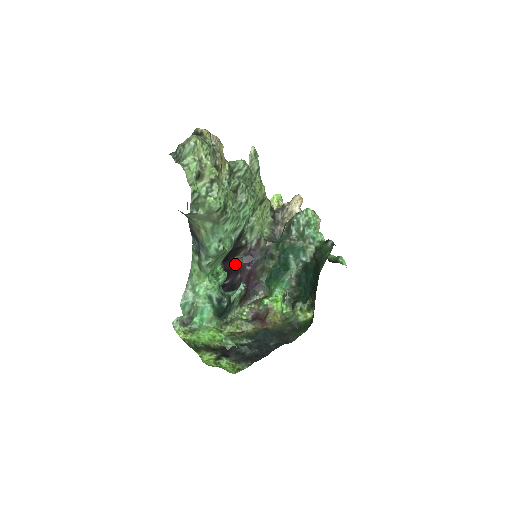
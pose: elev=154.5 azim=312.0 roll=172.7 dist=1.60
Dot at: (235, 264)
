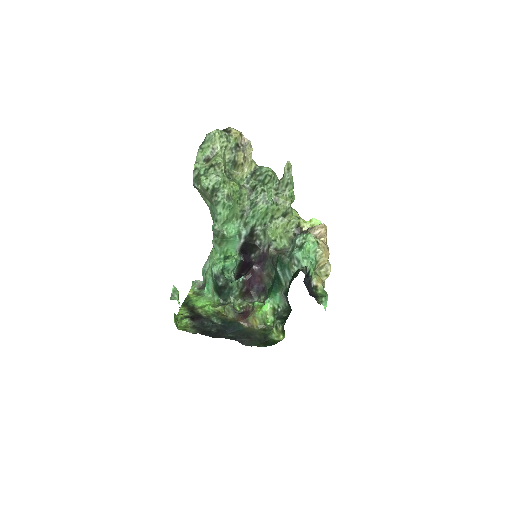
Dot at: (251, 260)
